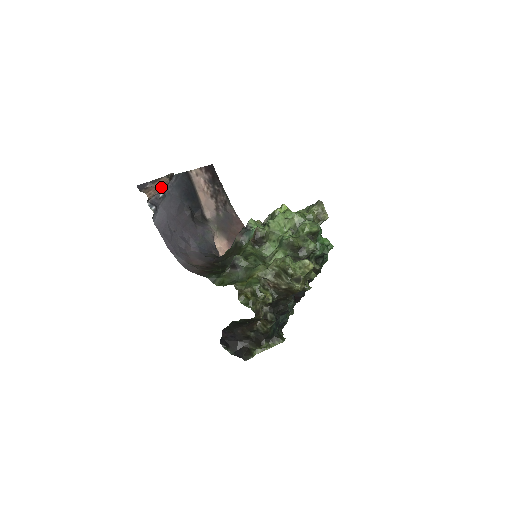
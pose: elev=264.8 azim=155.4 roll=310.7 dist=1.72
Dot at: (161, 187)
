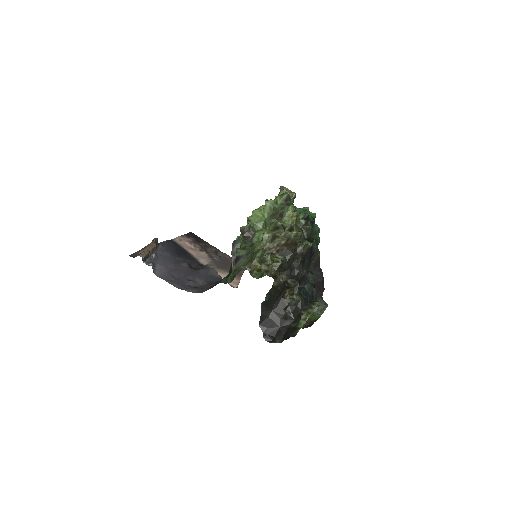
Dot at: (150, 249)
